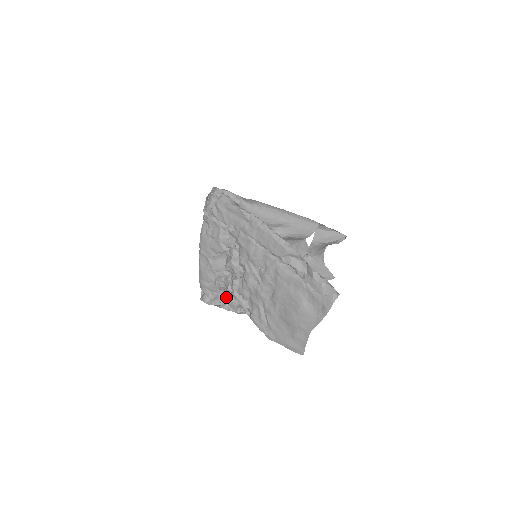
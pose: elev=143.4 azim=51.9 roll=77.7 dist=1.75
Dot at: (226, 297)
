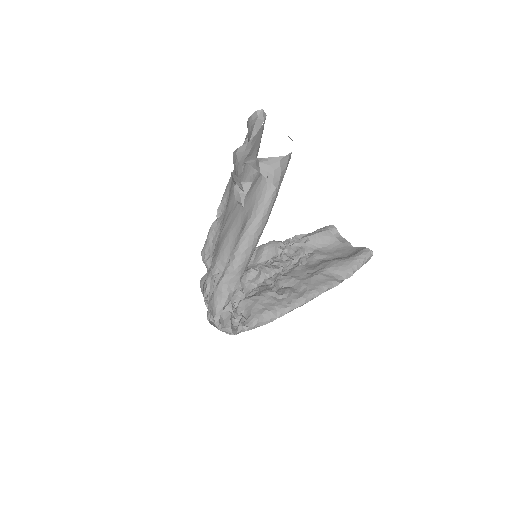
Dot at: occluded
